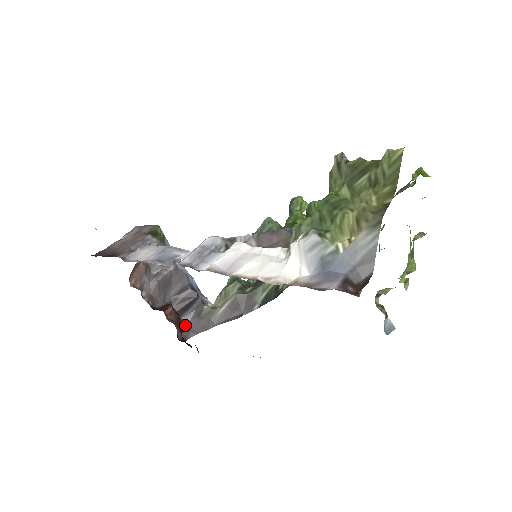
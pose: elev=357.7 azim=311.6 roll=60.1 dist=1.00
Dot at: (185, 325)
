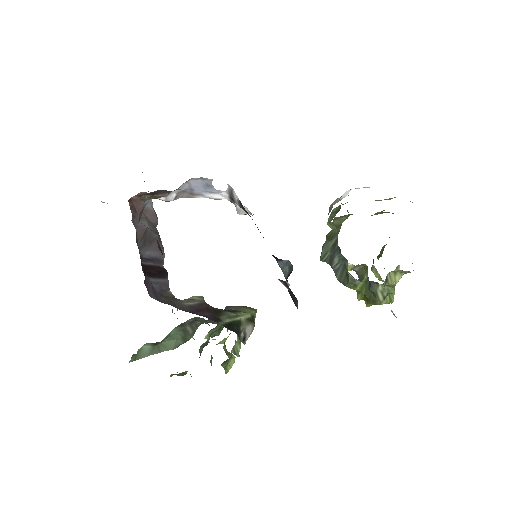
Dot at: (151, 283)
